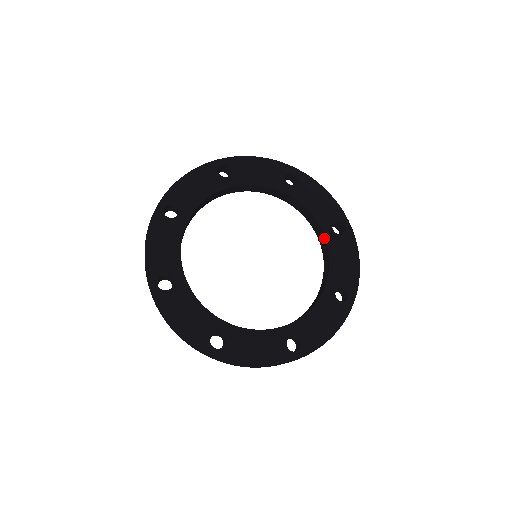
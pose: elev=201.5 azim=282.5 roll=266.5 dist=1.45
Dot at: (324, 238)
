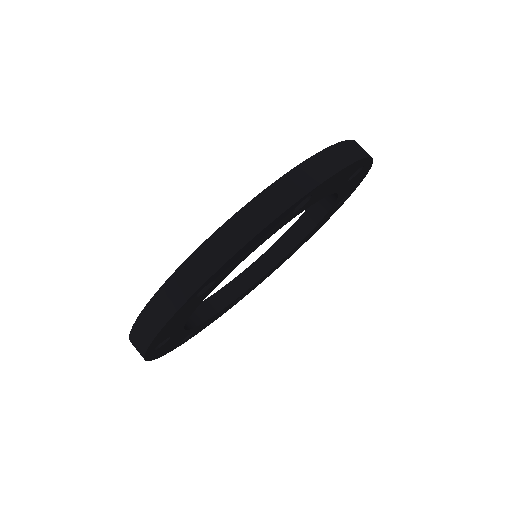
Dot at: (324, 214)
